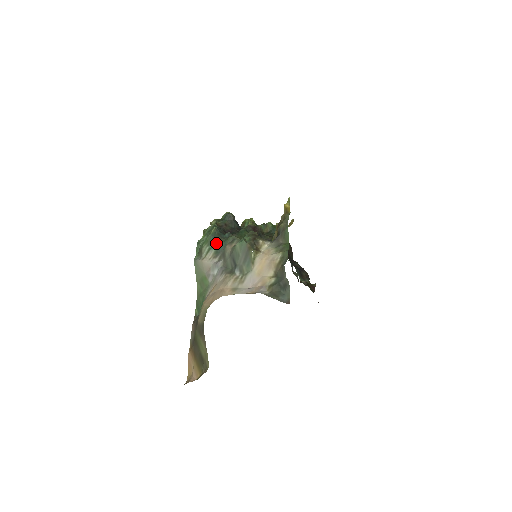
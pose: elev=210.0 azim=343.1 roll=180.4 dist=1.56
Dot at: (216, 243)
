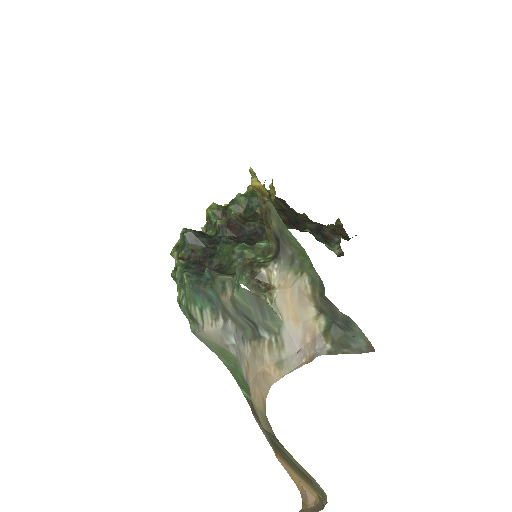
Dot at: (203, 297)
